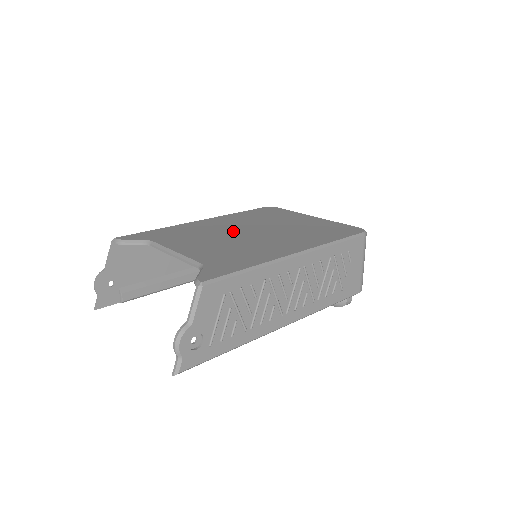
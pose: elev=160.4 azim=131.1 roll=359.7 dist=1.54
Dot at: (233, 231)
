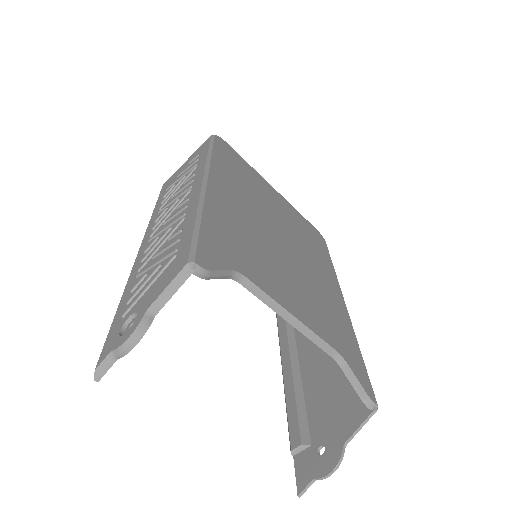
Dot at: (269, 234)
